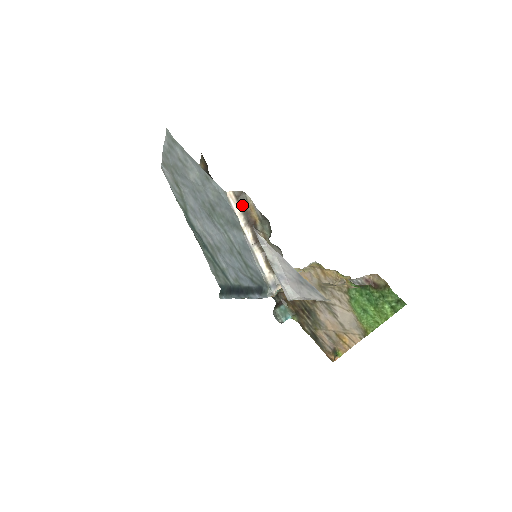
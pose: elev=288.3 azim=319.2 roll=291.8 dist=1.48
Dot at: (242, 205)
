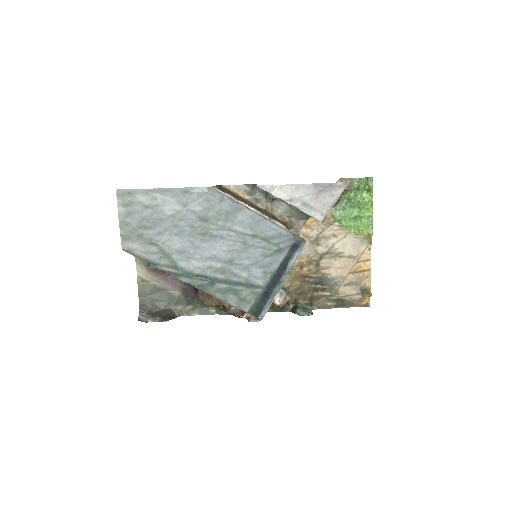
Dot at: (228, 193)
